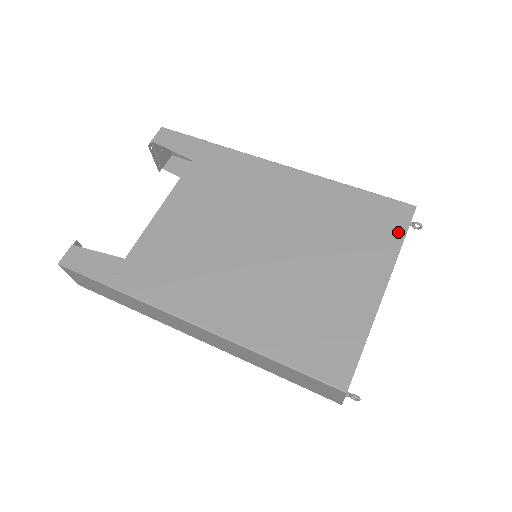
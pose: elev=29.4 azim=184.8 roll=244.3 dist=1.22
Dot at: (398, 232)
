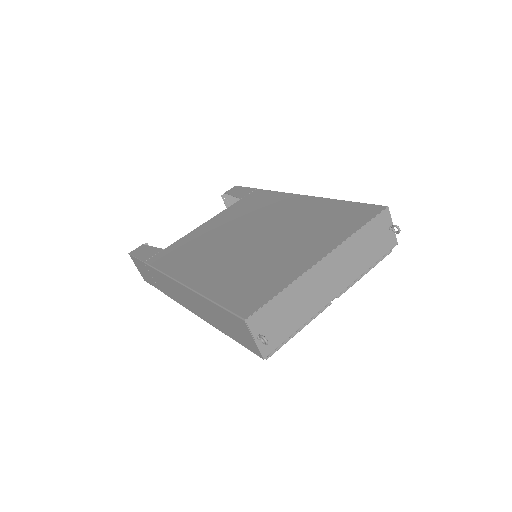
Dot at: (360, 223)
